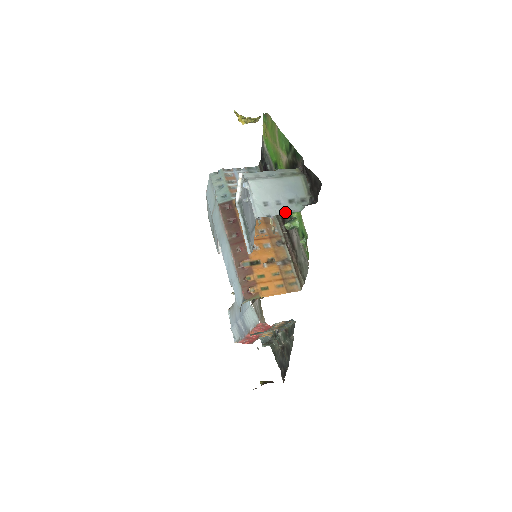
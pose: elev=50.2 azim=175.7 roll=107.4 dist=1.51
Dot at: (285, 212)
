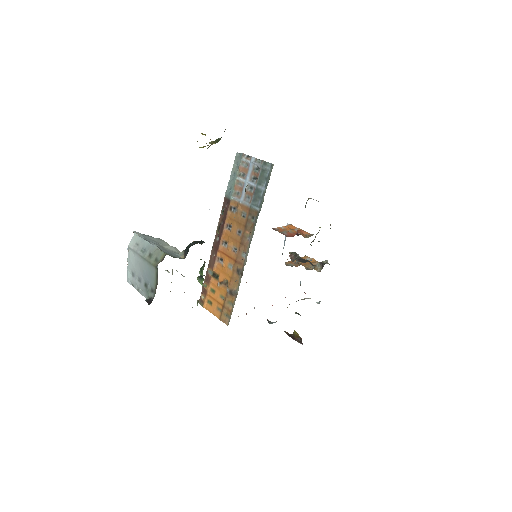
Dot at: (140, 291)
